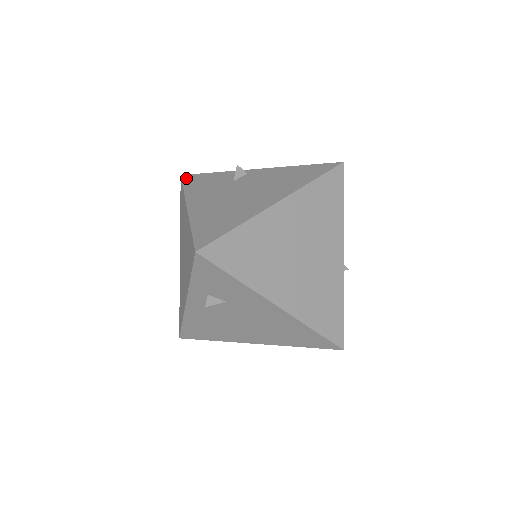
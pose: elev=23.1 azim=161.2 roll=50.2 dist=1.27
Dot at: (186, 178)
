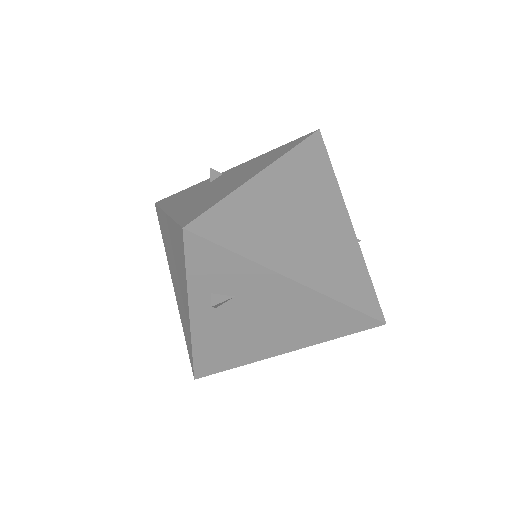
Dot at: (160, 201)
